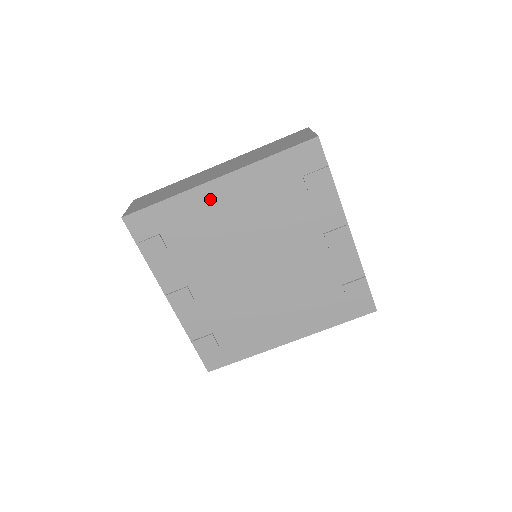
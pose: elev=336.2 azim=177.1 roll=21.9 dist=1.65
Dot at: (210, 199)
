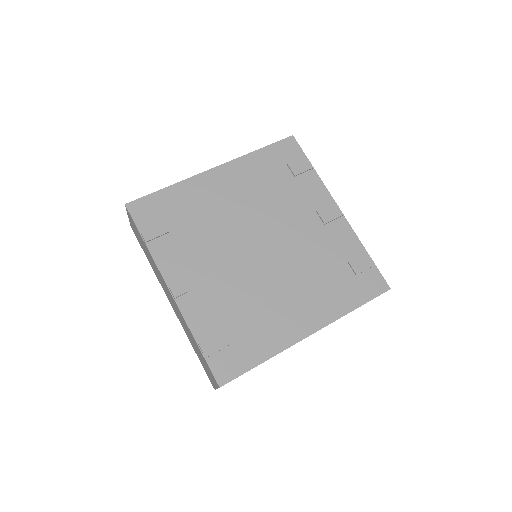
Dot at: (209, 185)
